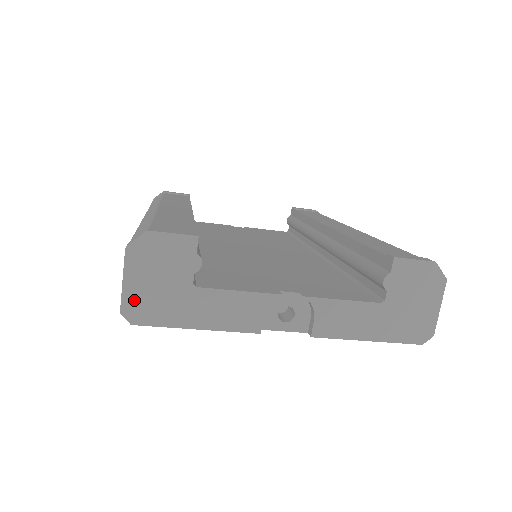
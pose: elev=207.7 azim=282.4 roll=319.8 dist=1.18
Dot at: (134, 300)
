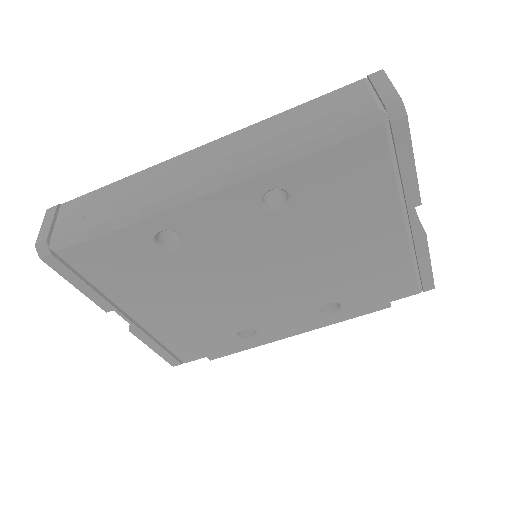
Dot at: occluded
